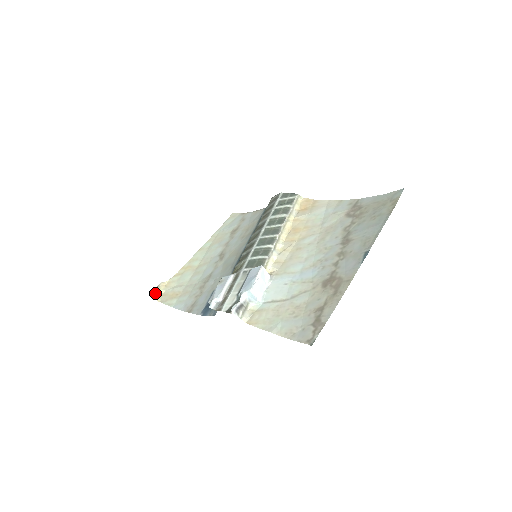
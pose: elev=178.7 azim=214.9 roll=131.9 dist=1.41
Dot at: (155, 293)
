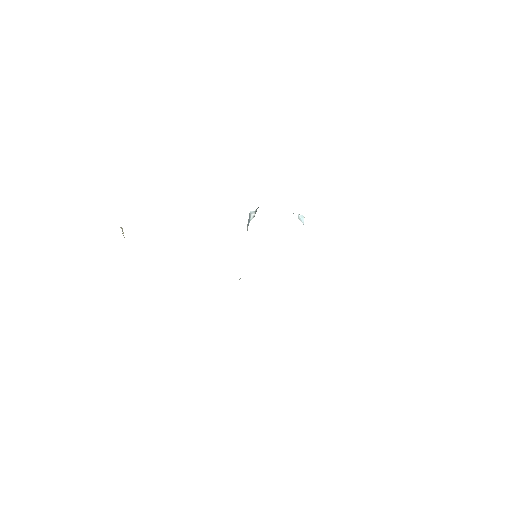
Dot at: (122, 228)
